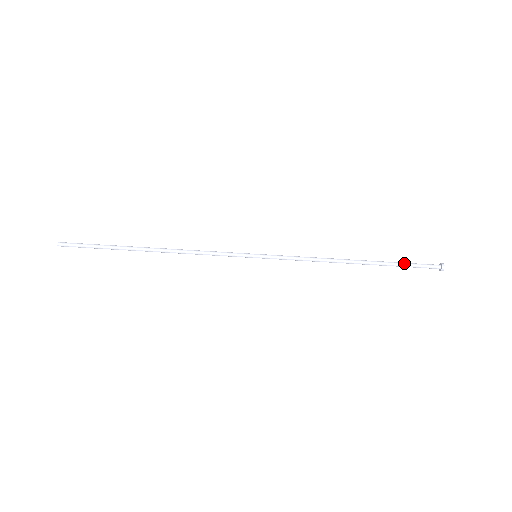
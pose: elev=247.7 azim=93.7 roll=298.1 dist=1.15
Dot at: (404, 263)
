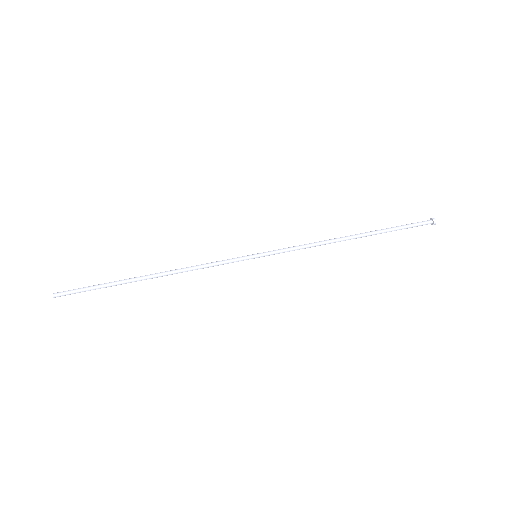
Dot at: (397, 226)
